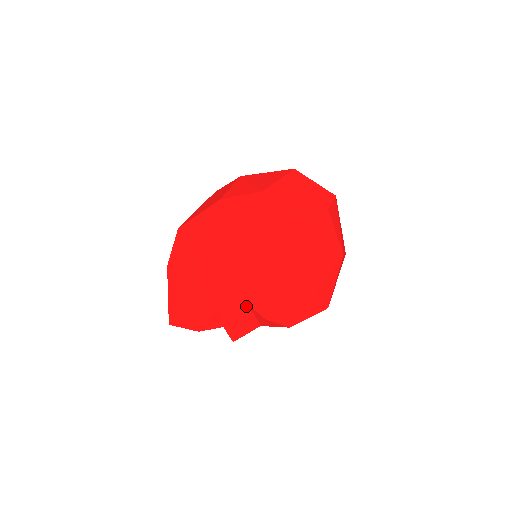
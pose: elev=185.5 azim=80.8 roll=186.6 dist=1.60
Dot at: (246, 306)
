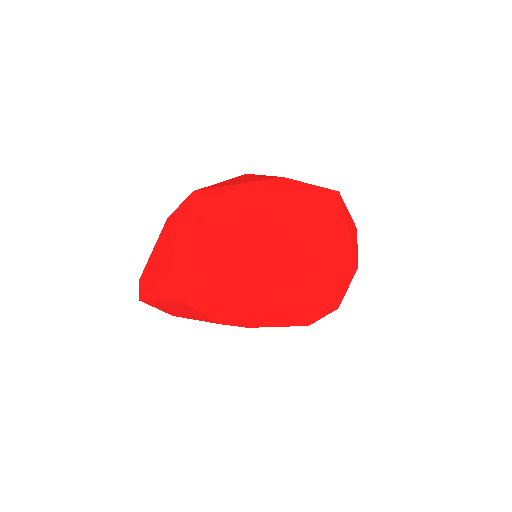
Dot at: (244, 326)
